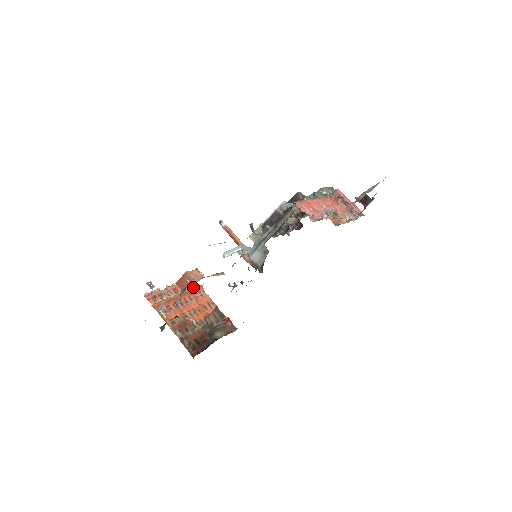
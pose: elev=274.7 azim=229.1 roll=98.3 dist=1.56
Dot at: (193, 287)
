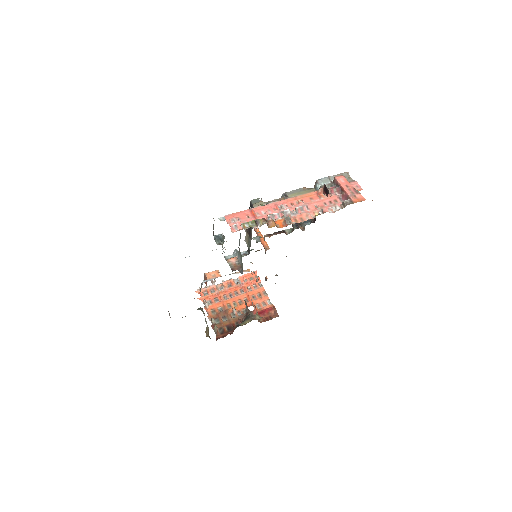
Dot at: (251, 280)
